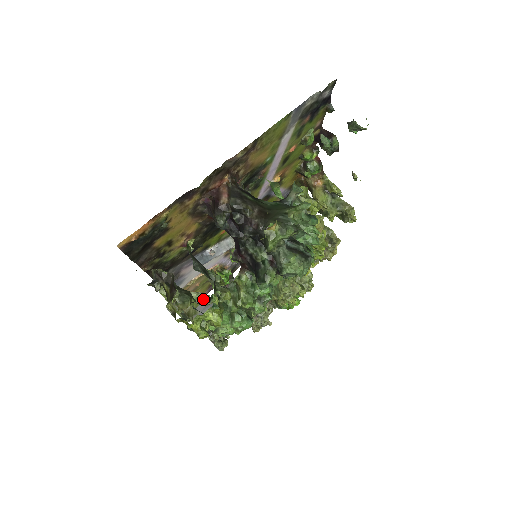
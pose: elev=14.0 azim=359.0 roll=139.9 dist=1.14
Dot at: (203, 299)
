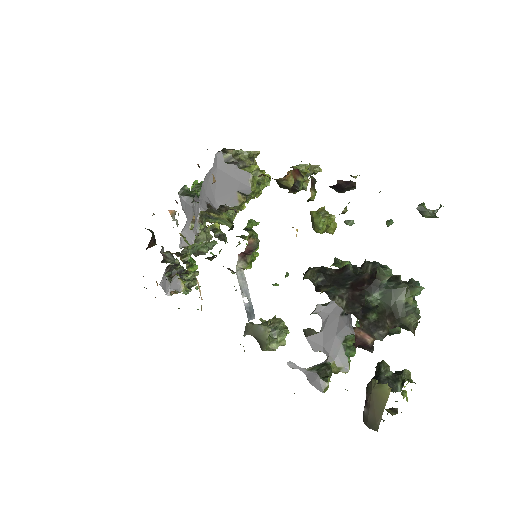
Dot at: (268, 327)
